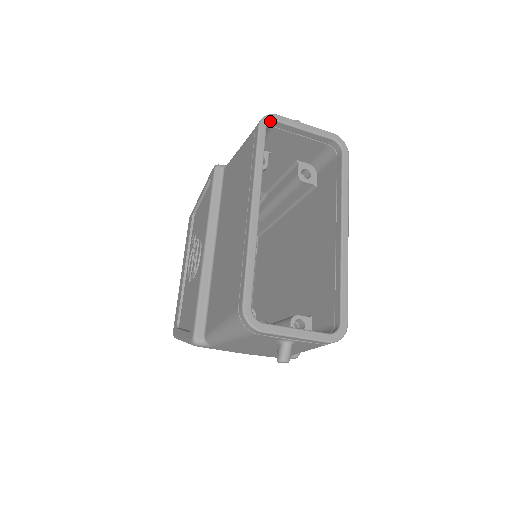
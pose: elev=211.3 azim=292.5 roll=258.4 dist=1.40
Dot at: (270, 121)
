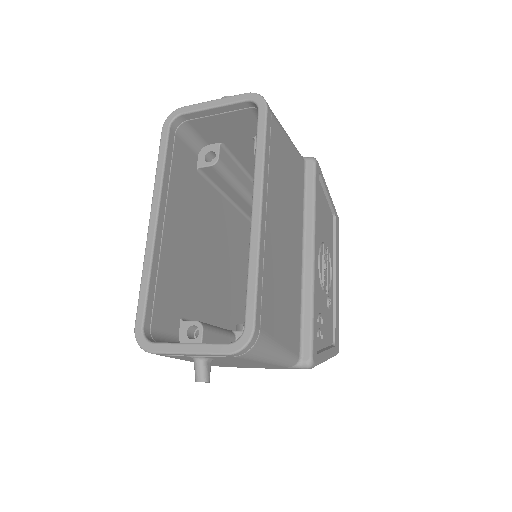
Dot at: (173, 118)
